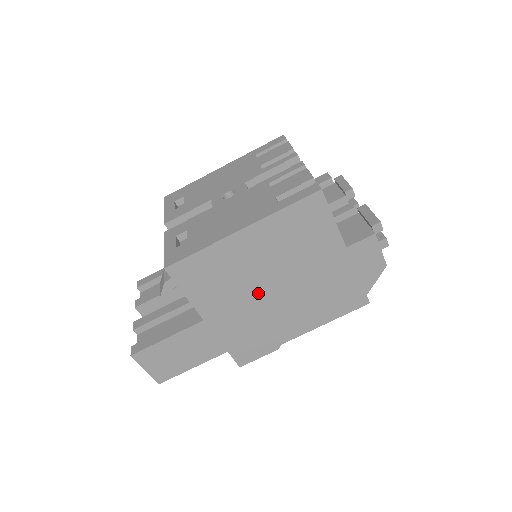
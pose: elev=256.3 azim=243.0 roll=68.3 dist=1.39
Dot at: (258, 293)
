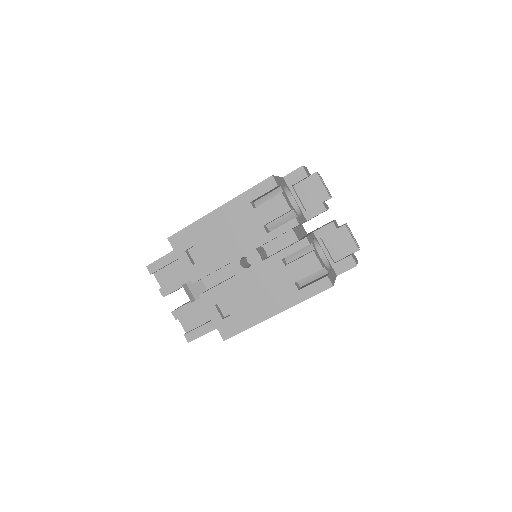
Dot at: occluded
